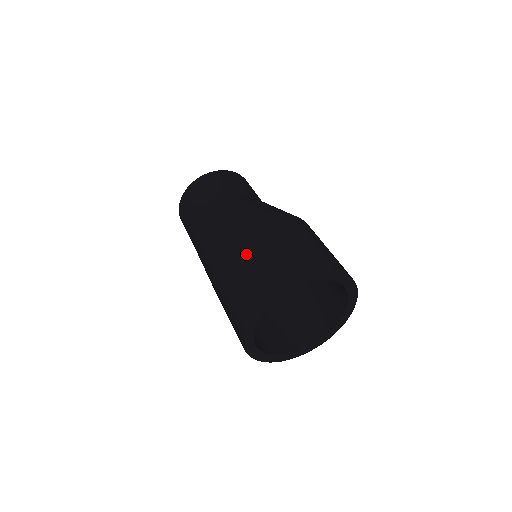
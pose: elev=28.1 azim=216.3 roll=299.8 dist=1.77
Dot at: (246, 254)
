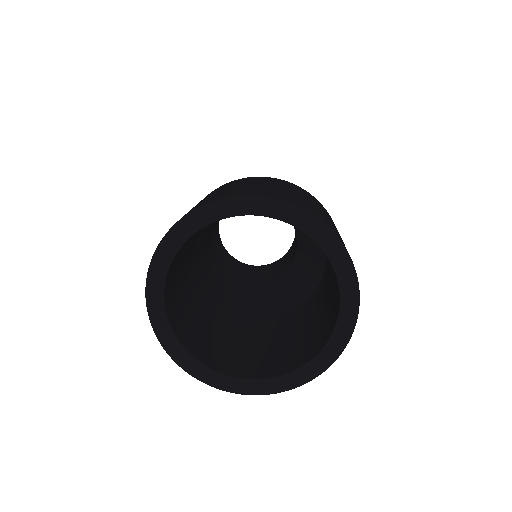
Dot at: (215, 191)
